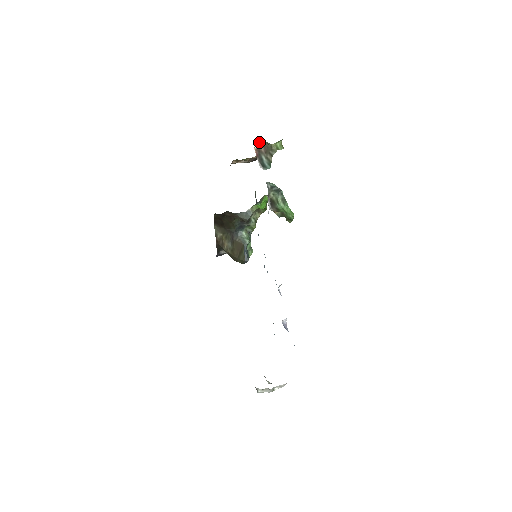
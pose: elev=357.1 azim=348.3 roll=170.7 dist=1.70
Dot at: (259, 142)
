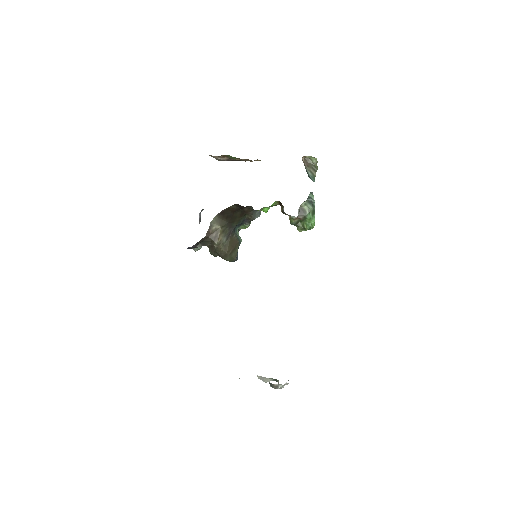
Dot at: occluded
